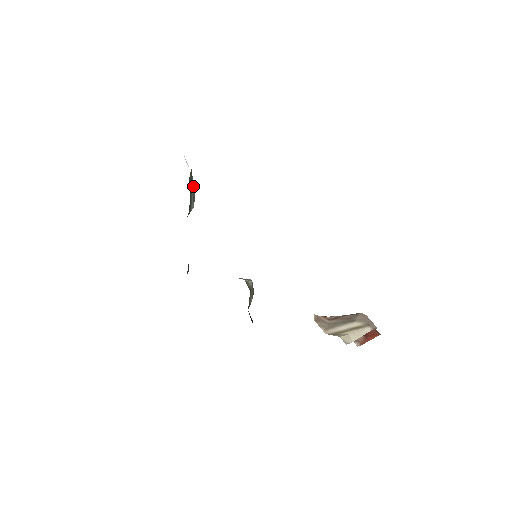
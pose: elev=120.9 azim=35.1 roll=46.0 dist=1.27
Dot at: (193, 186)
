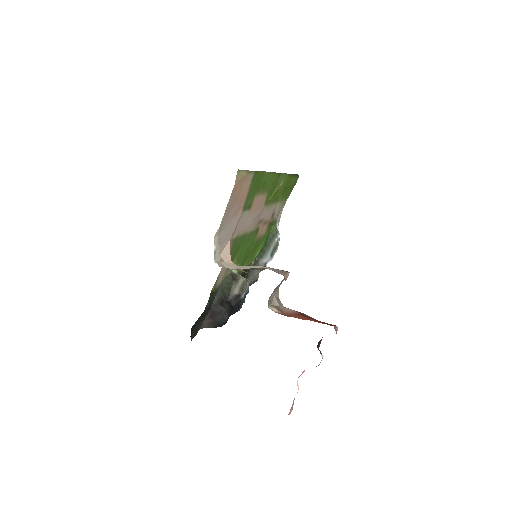
Dot at: (276, 244)
